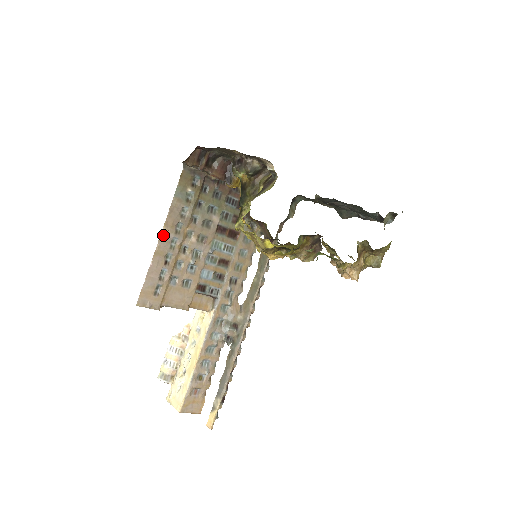
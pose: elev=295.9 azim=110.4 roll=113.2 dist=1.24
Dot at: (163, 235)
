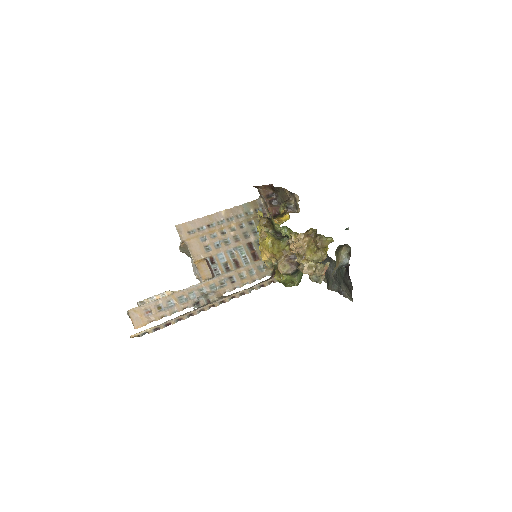
Dot at: (220, 213)
